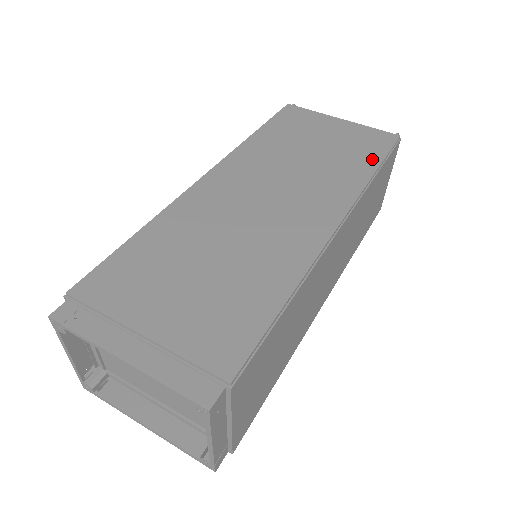
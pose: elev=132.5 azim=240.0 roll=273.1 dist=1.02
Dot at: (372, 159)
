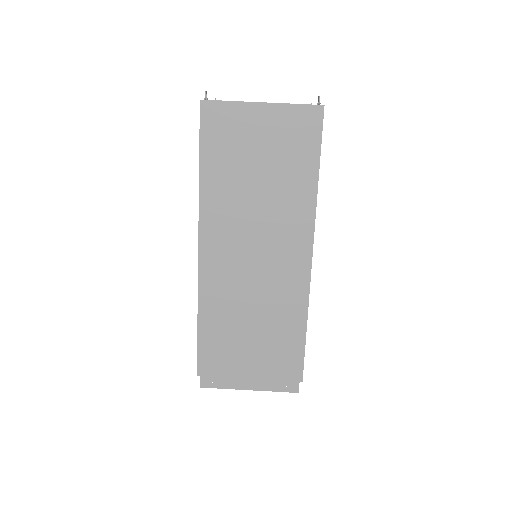
Dot at: (310, 162)
